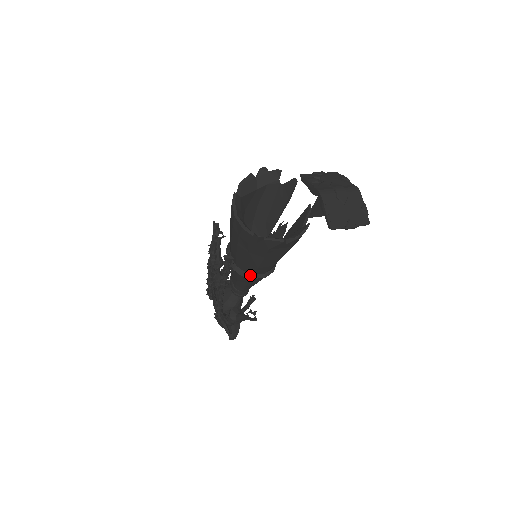
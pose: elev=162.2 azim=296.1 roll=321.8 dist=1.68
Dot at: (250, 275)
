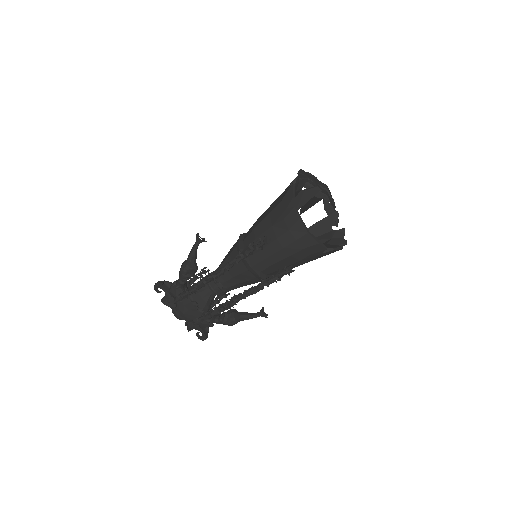
Dot at: occluded
